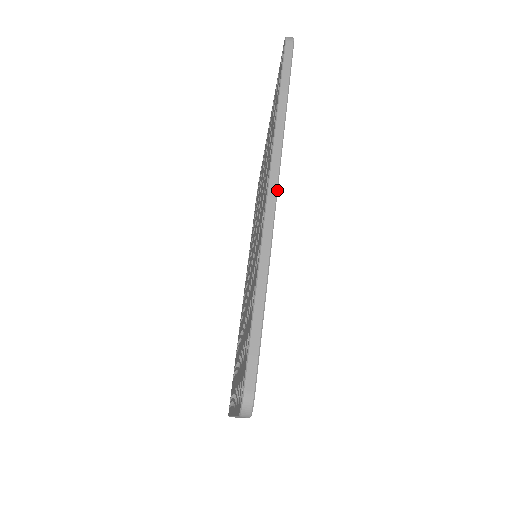
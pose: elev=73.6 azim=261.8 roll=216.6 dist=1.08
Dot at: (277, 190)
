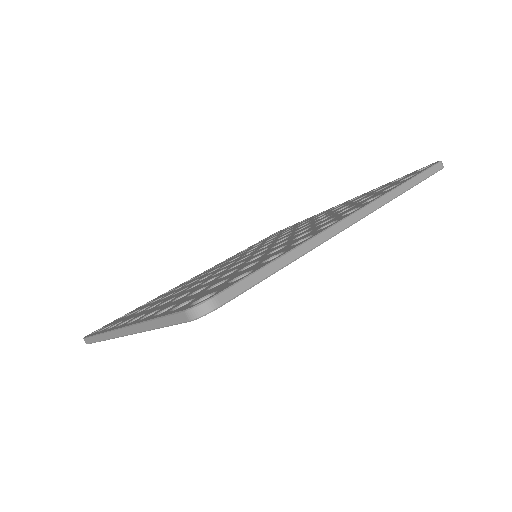
Dot at: (359, 220)
